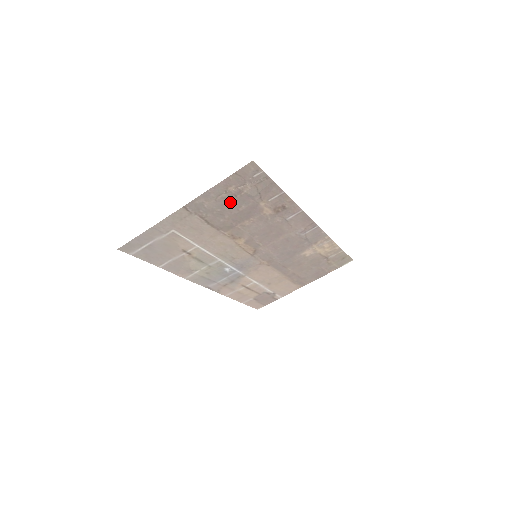
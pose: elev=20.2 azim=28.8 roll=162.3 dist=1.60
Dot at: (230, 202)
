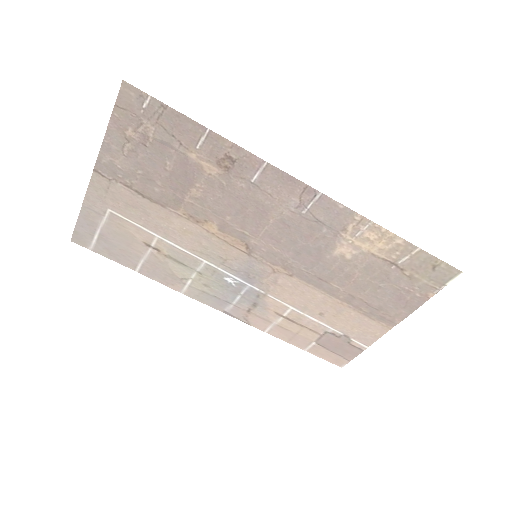
Dot at: (146, 157)
